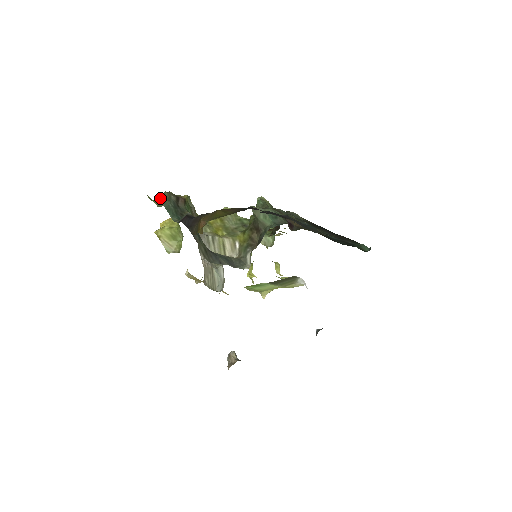
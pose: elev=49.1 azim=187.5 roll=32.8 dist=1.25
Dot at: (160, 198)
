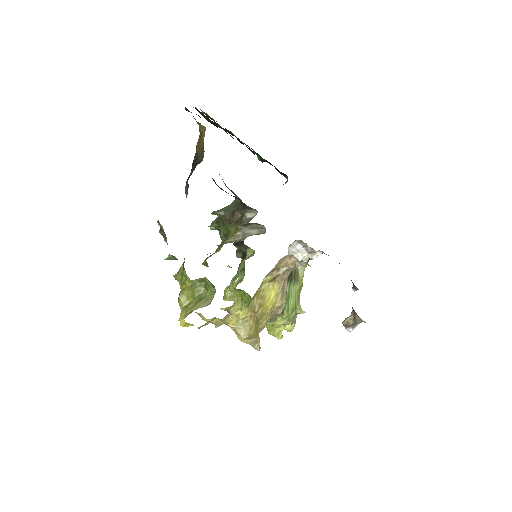
Dot at: occluded
